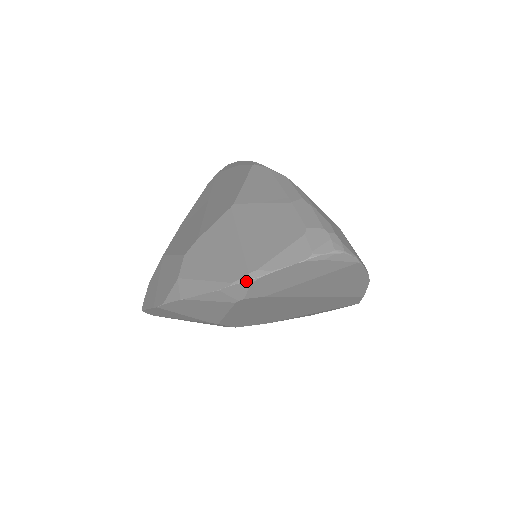
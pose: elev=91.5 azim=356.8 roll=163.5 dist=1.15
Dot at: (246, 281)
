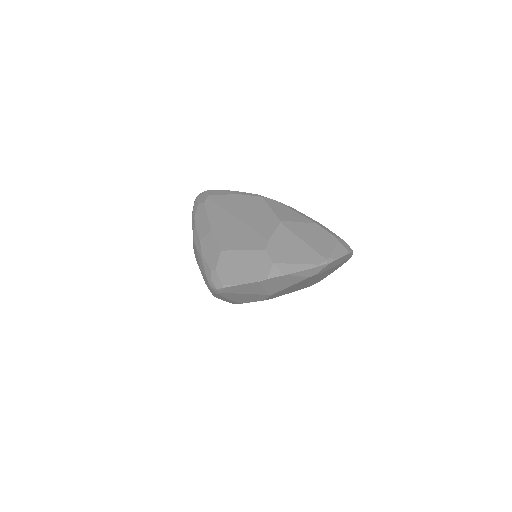
Dot at: (326, 264)
